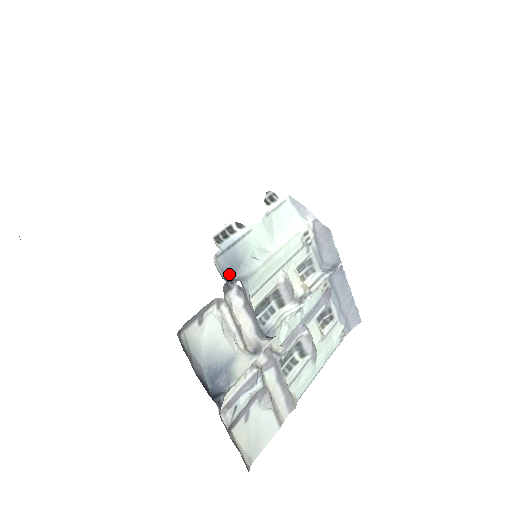
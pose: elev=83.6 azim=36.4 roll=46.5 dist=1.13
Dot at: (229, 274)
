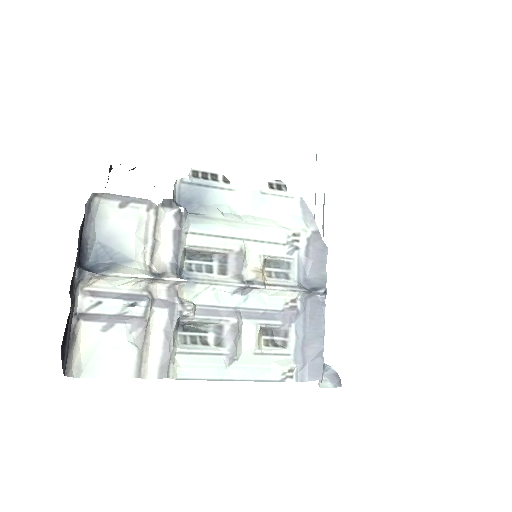
Dot at: (185, 203)
